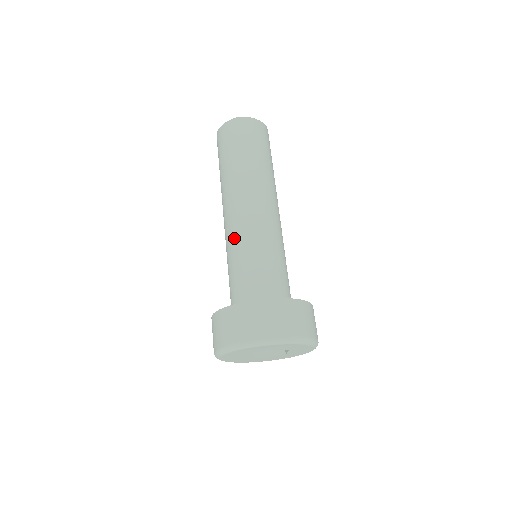
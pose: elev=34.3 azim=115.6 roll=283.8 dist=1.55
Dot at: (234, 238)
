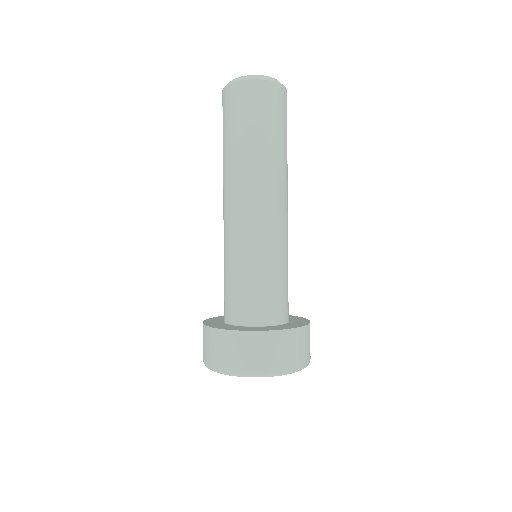
Dot at: (244, 242)
